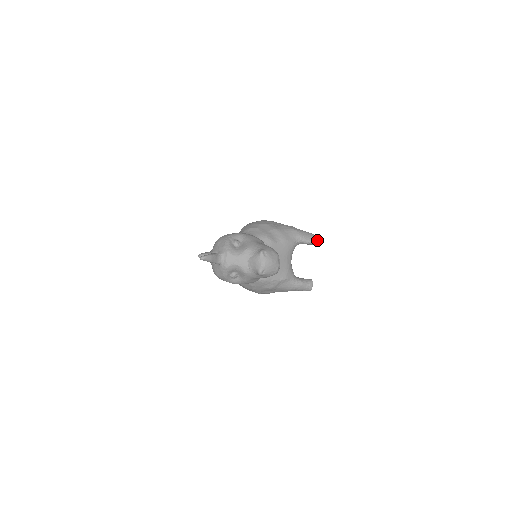
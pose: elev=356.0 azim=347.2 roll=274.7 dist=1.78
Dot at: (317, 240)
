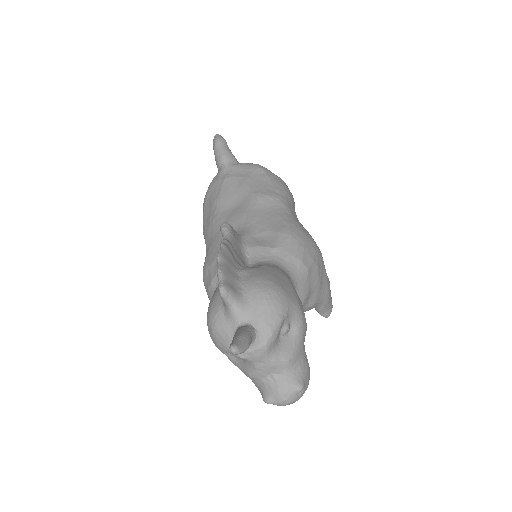
Dot at: occluded
